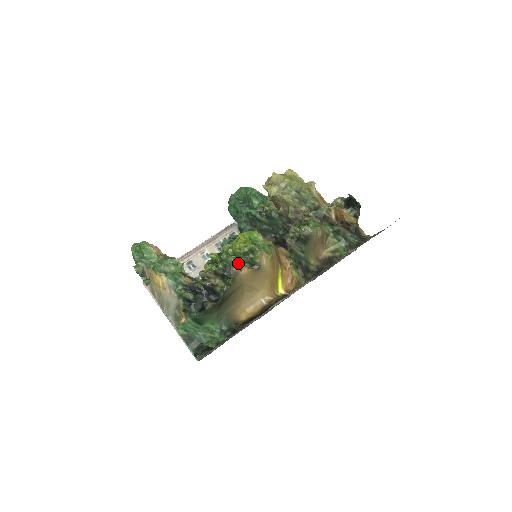
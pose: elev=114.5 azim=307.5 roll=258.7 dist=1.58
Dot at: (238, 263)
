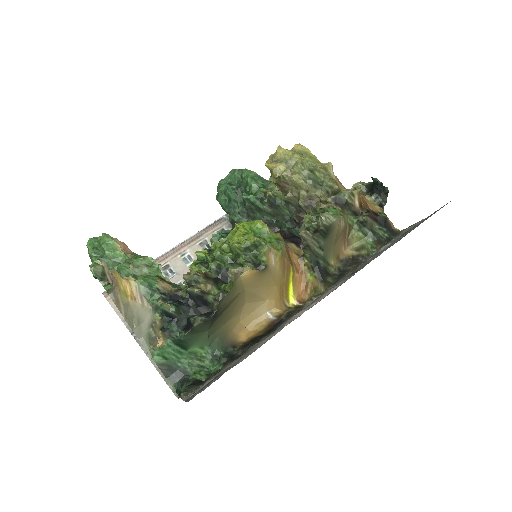
Dot at: (237, 262)
